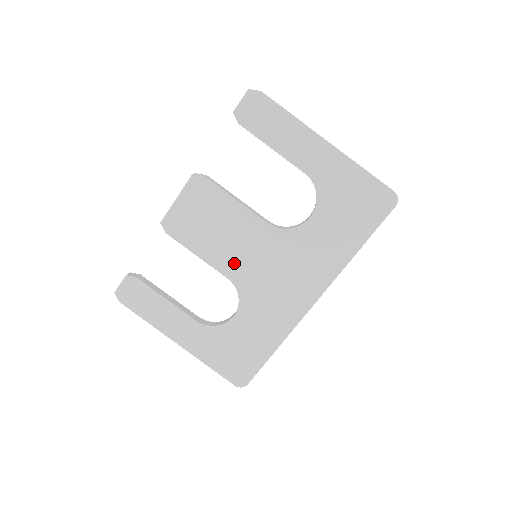
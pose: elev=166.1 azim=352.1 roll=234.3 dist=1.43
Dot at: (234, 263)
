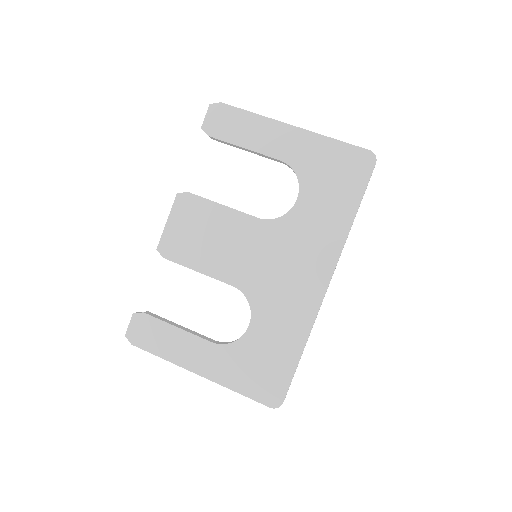
Dot at: (236, 268)
